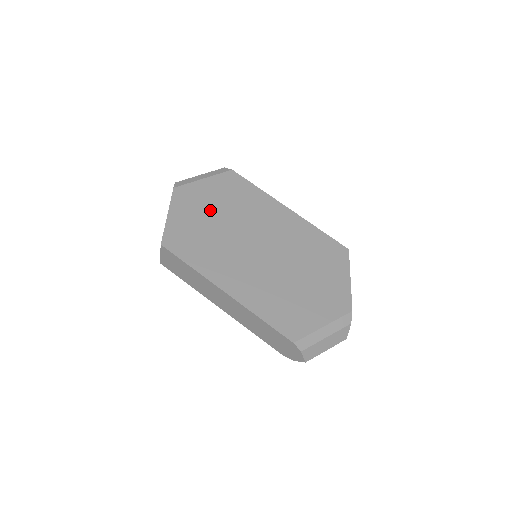
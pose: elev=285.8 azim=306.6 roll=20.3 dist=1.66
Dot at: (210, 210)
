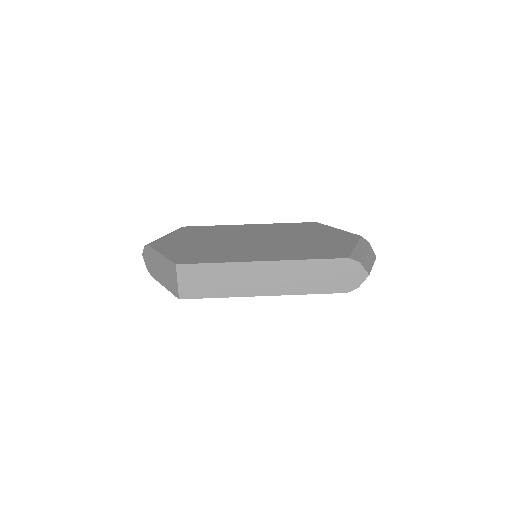
Dot at: (193, 242)
